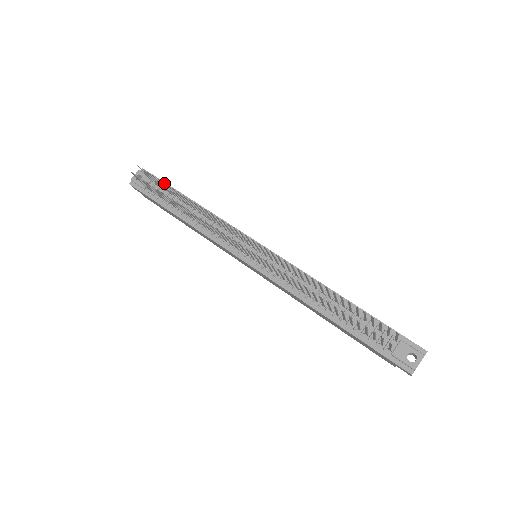
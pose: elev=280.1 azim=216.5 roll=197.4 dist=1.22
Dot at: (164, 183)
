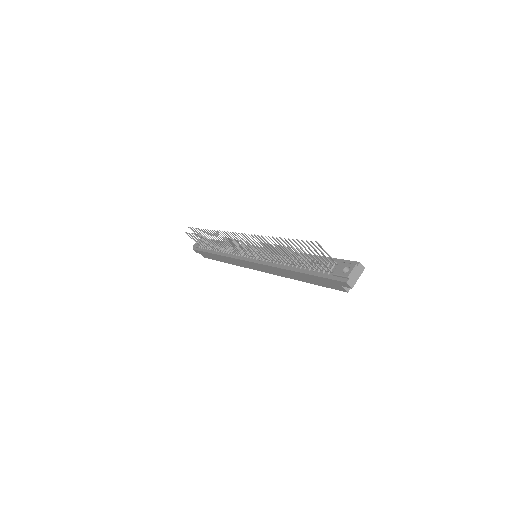
Dot at: (201, 230)
